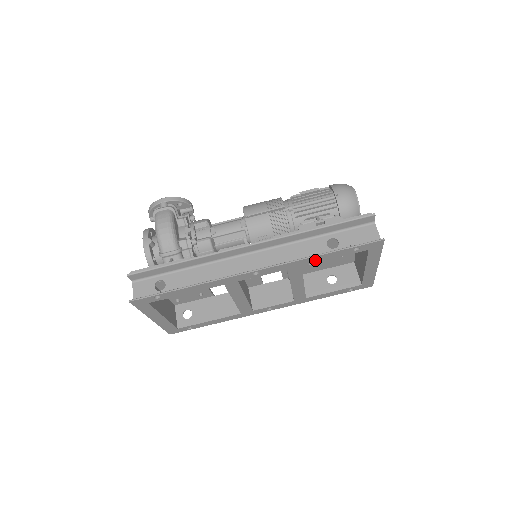
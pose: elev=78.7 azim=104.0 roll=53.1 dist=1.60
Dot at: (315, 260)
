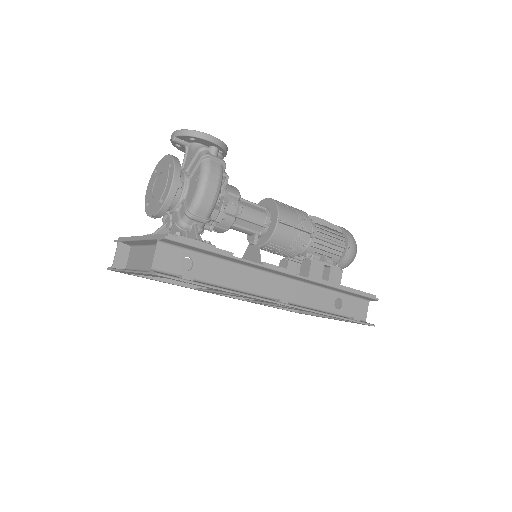
Dot at: occluded
